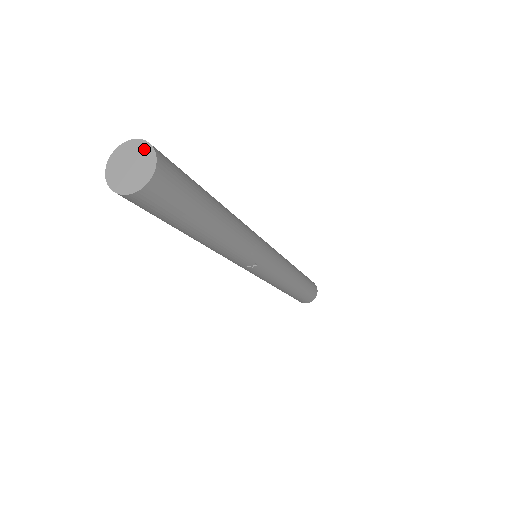
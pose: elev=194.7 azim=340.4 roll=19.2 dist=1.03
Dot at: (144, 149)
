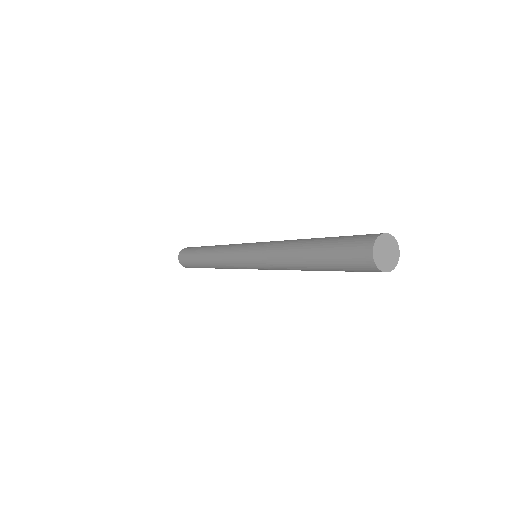
Dot at: (388, 239)
